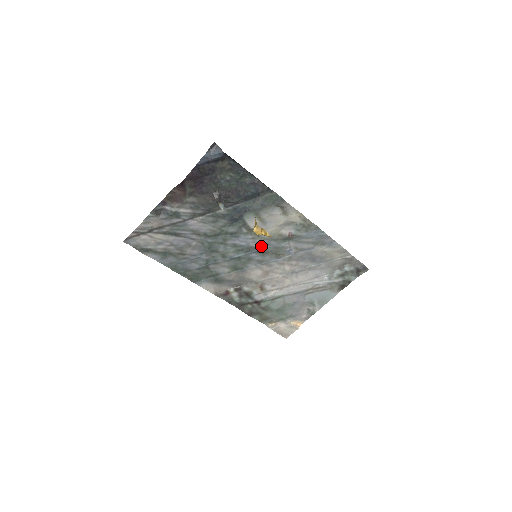
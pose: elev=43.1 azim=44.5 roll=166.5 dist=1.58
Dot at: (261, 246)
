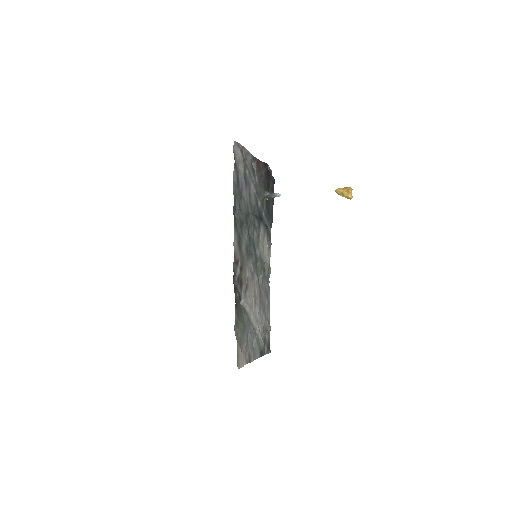
Dot at: (256, 255)
